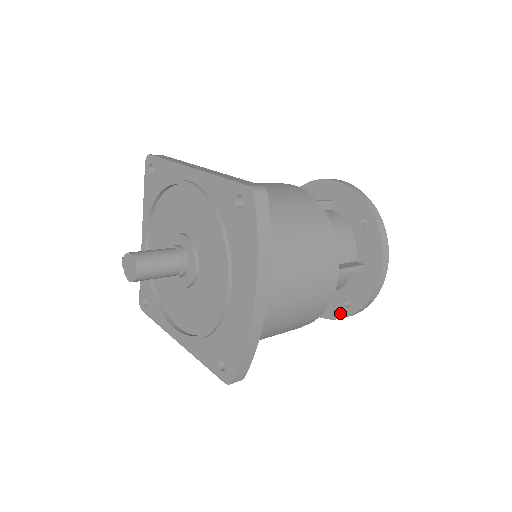
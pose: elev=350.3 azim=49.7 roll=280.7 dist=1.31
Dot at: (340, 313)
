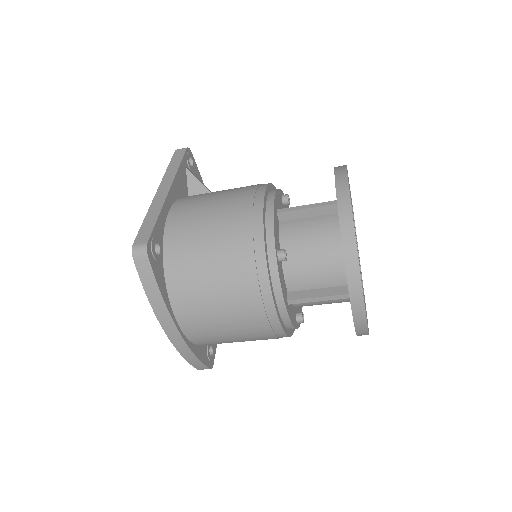
Dot at: occluded
